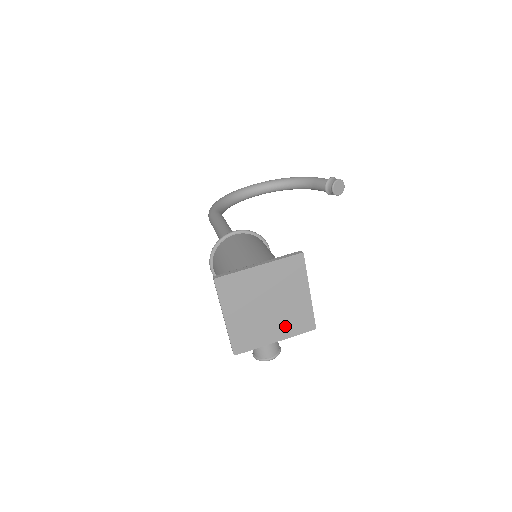
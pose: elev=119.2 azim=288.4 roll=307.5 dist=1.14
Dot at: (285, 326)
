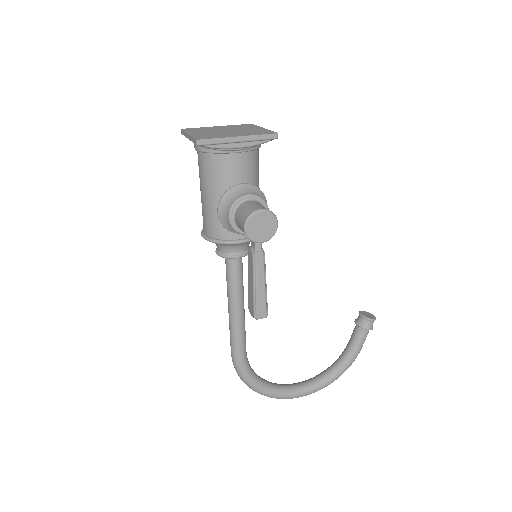
Dot at: (246, 134)
